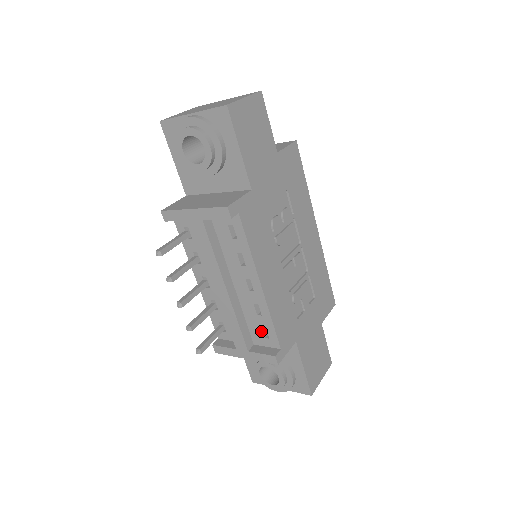
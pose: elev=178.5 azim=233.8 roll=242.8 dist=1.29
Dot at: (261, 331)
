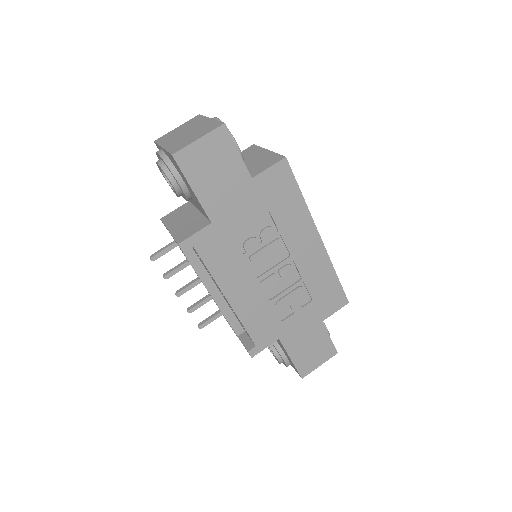
Dot at: (243, 327)
